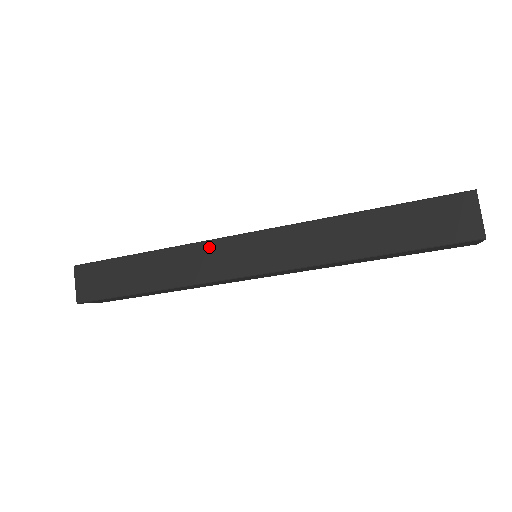
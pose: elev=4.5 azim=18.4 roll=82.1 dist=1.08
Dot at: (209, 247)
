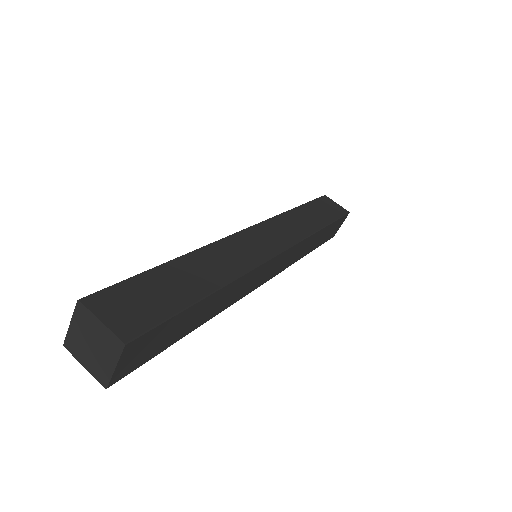
Dot at: (232, 241)
